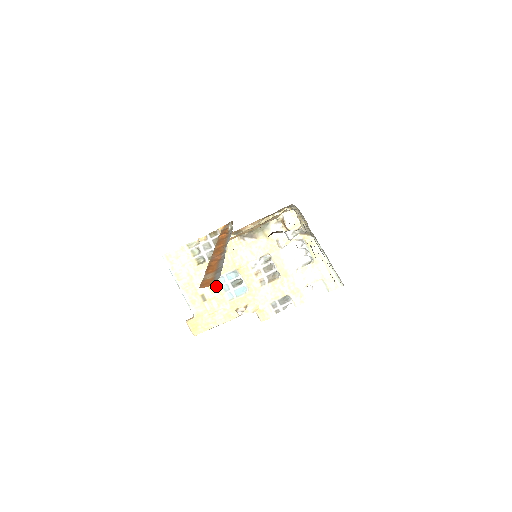
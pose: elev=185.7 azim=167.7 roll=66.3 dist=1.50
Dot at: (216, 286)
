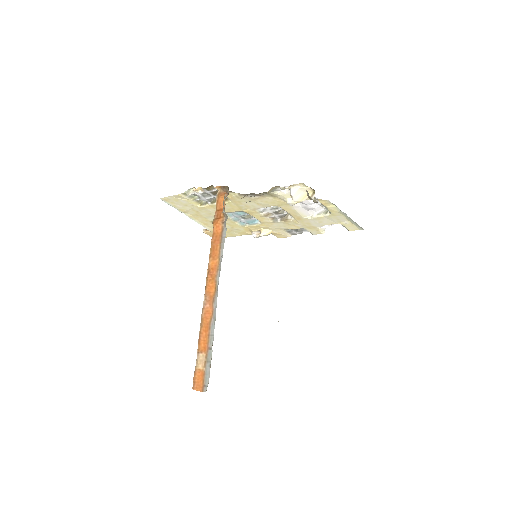
Dot at: occluded
